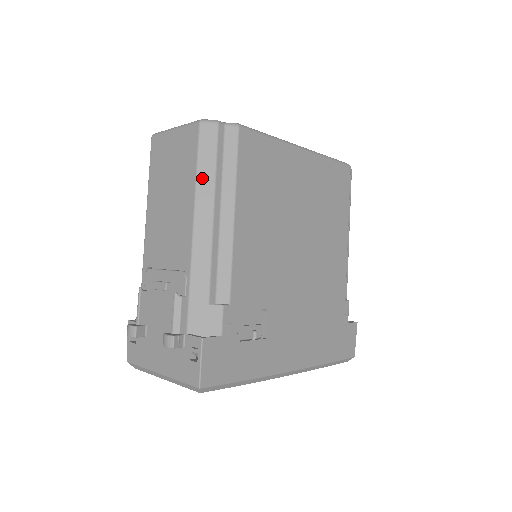
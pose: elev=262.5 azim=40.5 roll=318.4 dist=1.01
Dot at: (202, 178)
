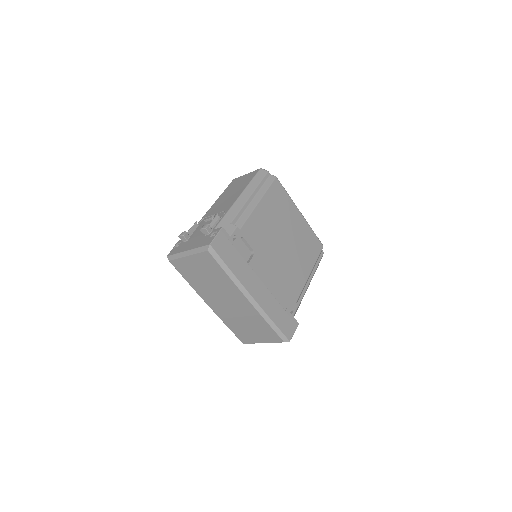
Dot at: (252, 184)
